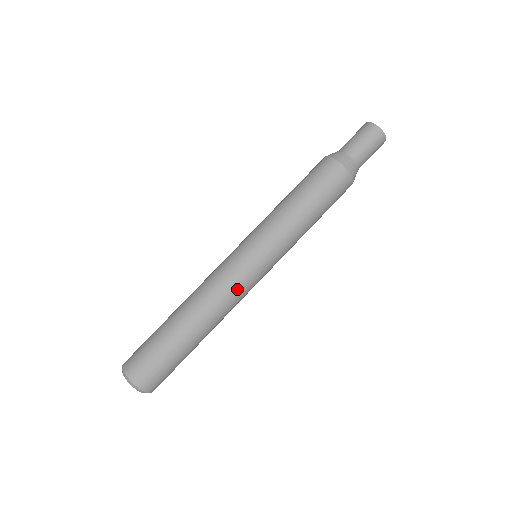
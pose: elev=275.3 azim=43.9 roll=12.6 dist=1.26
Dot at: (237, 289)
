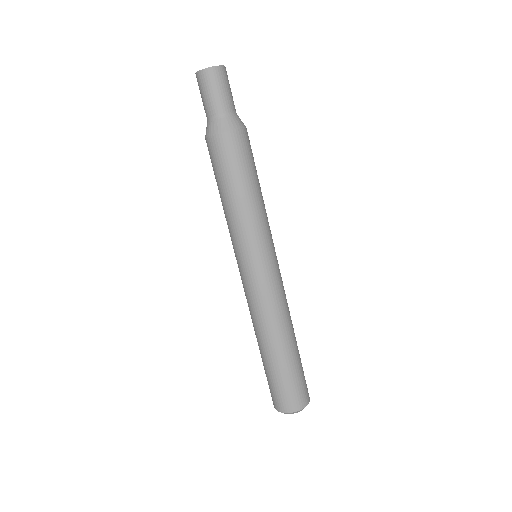
Dot at: (265, 296)
